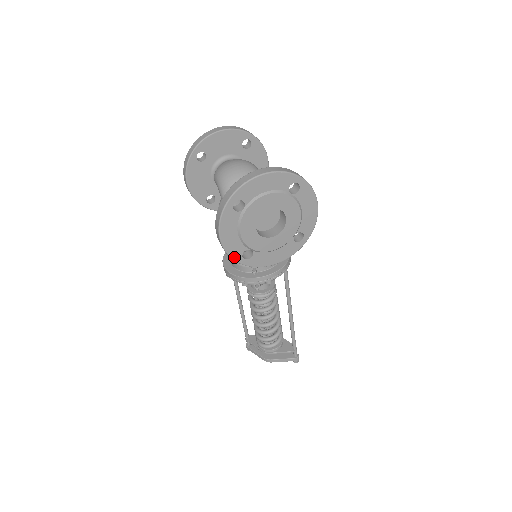
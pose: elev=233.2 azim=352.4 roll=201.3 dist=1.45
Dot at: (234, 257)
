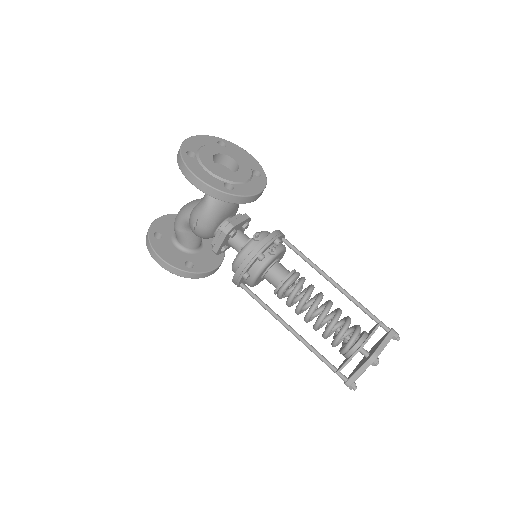
Dot at: (219, 189)
